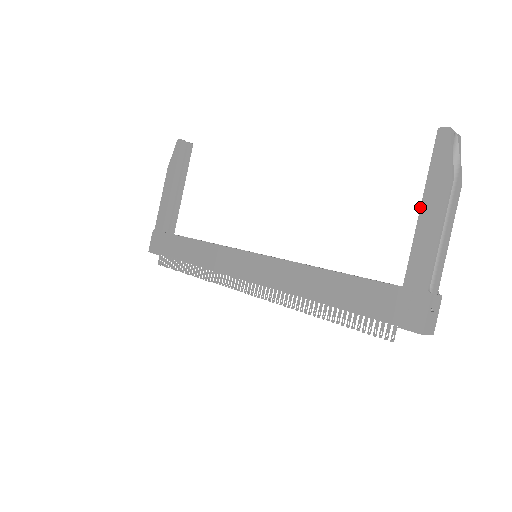
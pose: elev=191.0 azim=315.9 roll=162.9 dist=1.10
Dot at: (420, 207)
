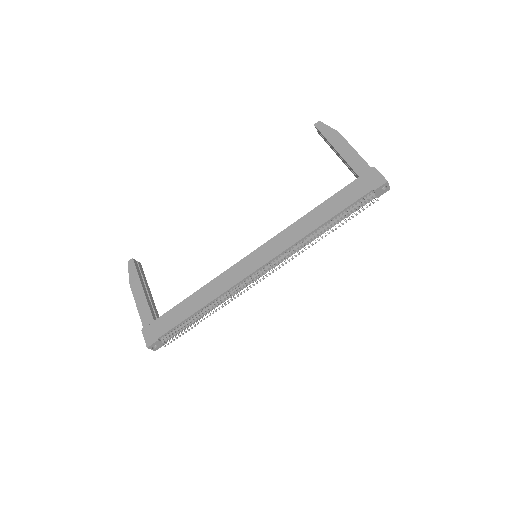
Dot at: (335, 149)
